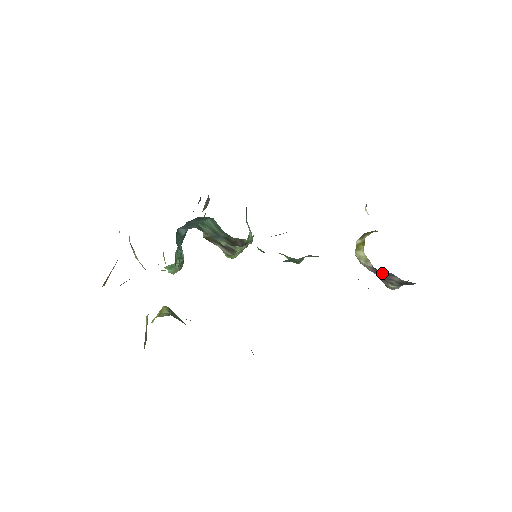
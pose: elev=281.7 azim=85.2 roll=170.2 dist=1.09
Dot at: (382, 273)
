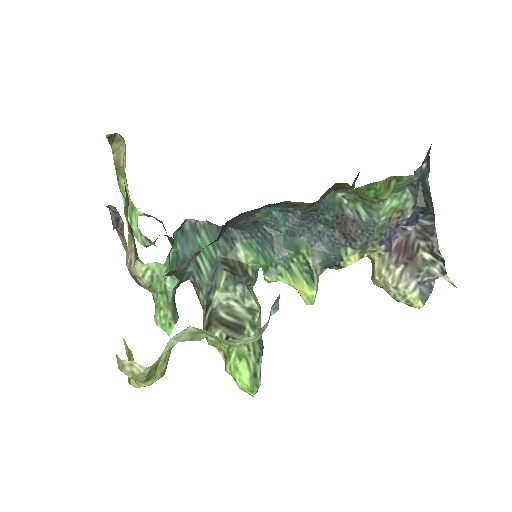
Dot at: (402, 250)
